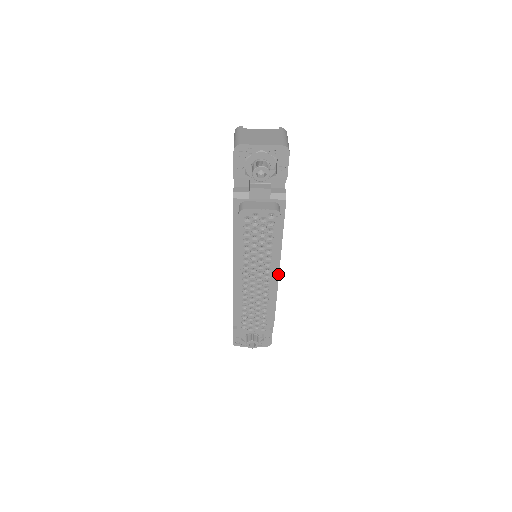
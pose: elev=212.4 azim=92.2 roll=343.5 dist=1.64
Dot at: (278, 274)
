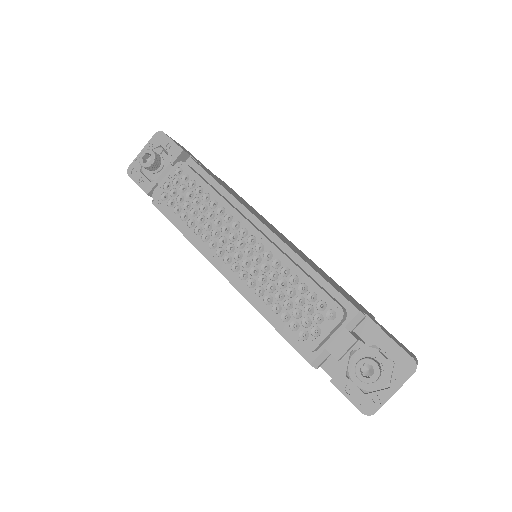
Dot at: (269, 231)
